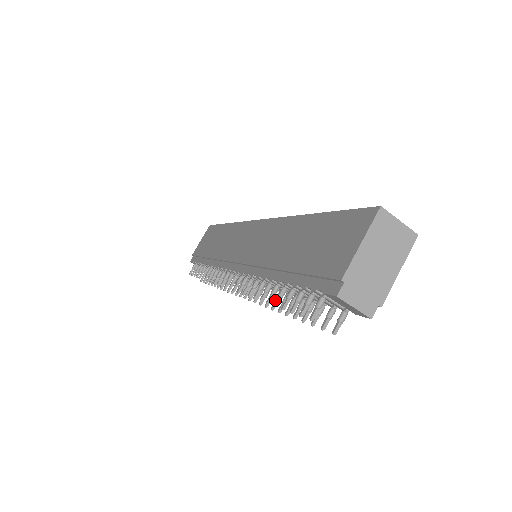
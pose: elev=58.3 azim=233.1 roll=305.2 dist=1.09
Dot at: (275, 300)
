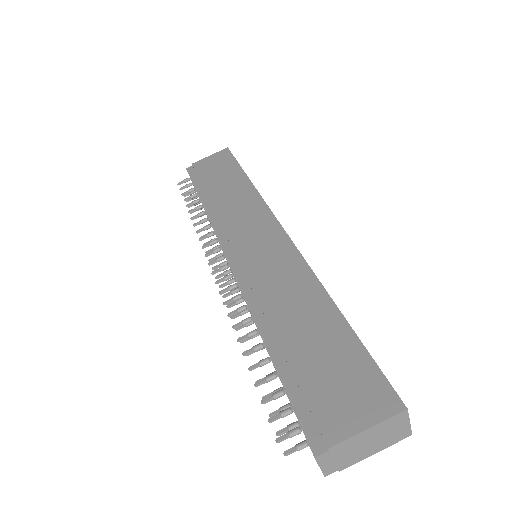
Dot at: occluded
